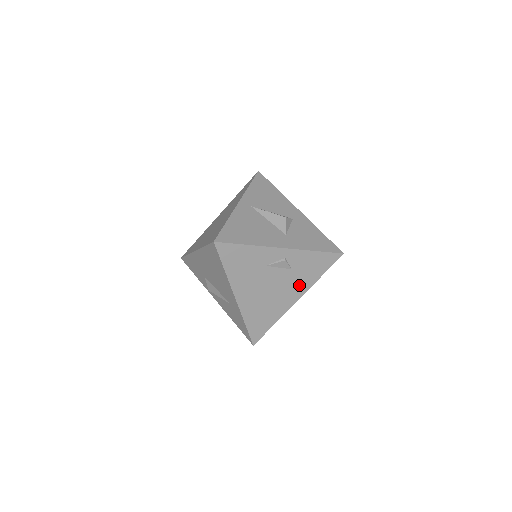
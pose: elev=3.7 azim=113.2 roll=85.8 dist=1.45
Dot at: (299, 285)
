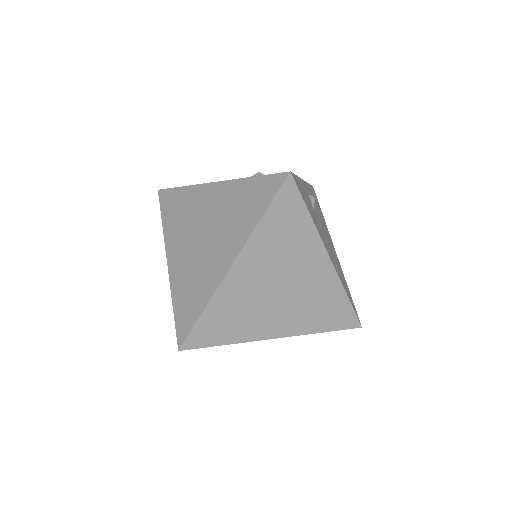
Dot at: (233, 237)
